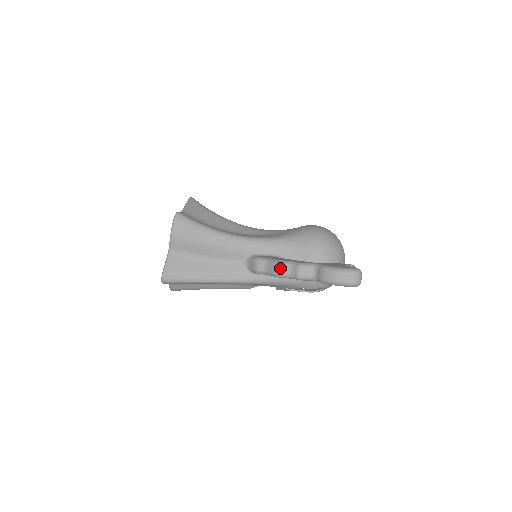
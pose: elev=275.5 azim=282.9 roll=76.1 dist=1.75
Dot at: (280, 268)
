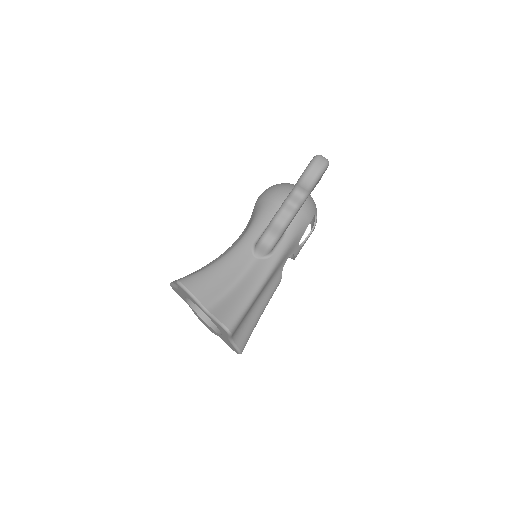
Dot at: (279, 219)
